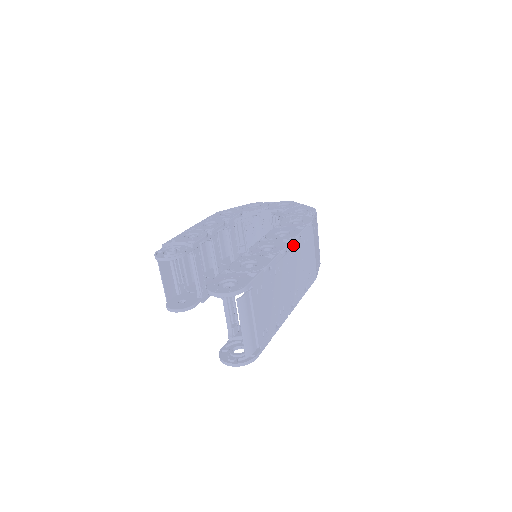
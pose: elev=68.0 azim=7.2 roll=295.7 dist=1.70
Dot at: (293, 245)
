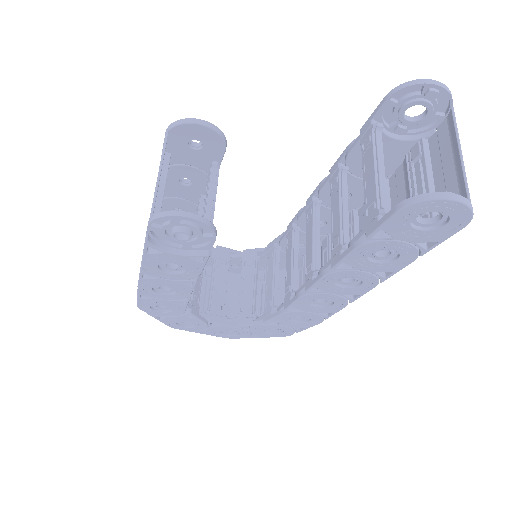
Dot at: occluded
